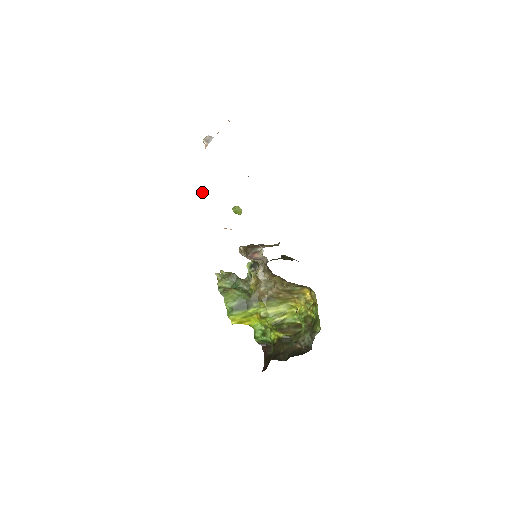
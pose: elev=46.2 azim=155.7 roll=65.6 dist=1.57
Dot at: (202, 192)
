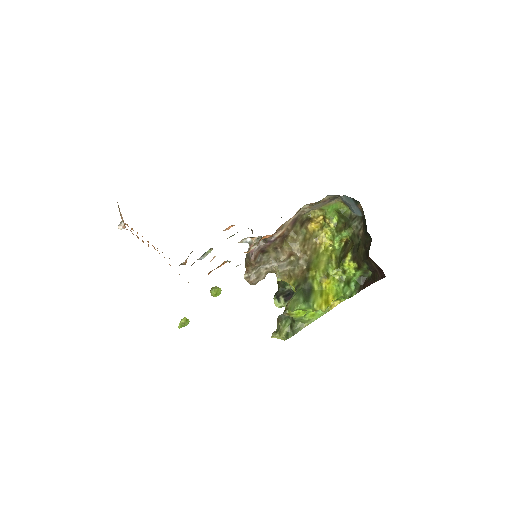
Dot at: (182, 320)
